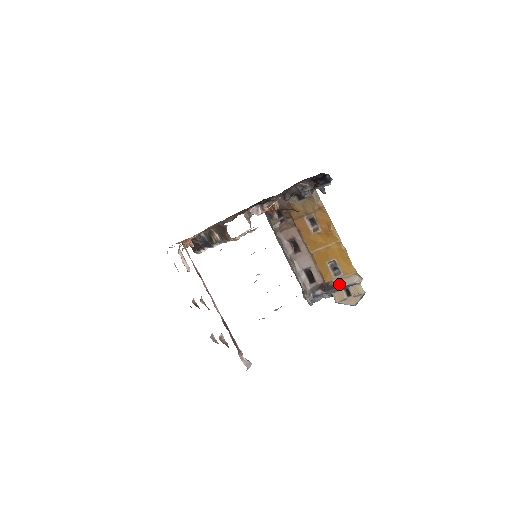
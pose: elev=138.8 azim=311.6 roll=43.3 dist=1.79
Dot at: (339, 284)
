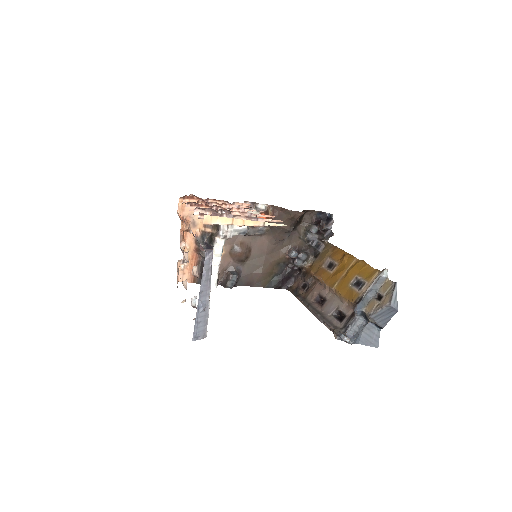
Dot at: (365, 292)
